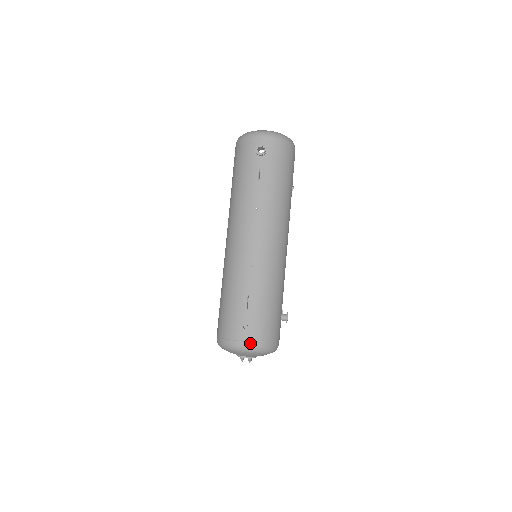
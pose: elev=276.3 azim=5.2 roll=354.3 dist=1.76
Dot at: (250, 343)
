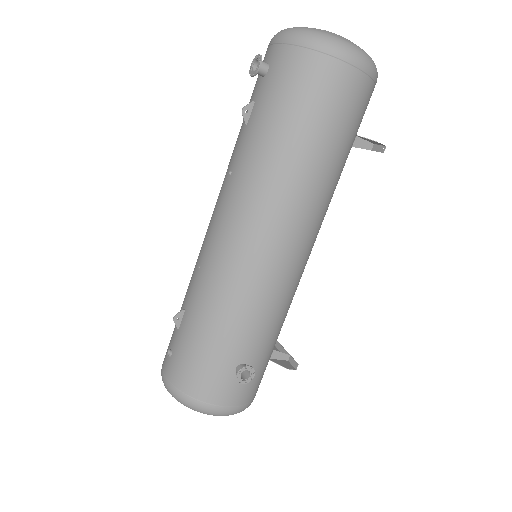
Dot at: (166, 379)
